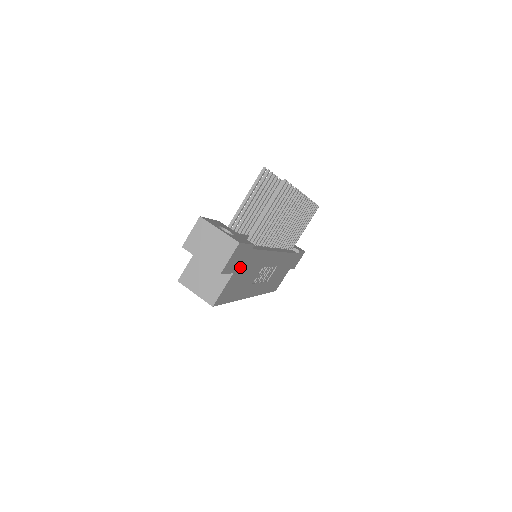
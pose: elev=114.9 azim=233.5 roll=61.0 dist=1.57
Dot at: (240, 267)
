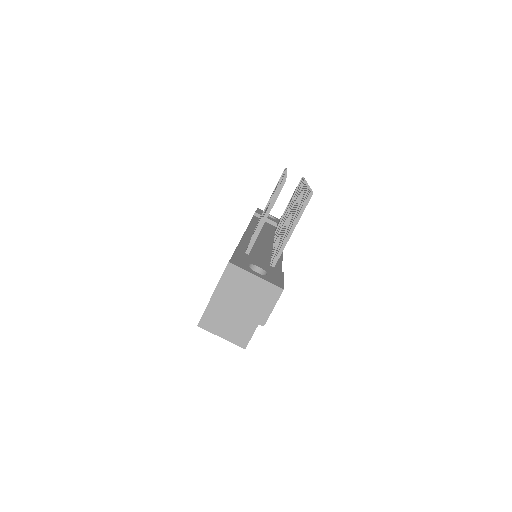
Dot at: occluded
